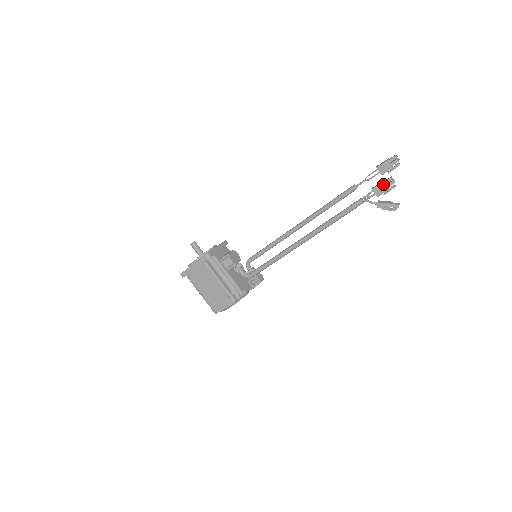
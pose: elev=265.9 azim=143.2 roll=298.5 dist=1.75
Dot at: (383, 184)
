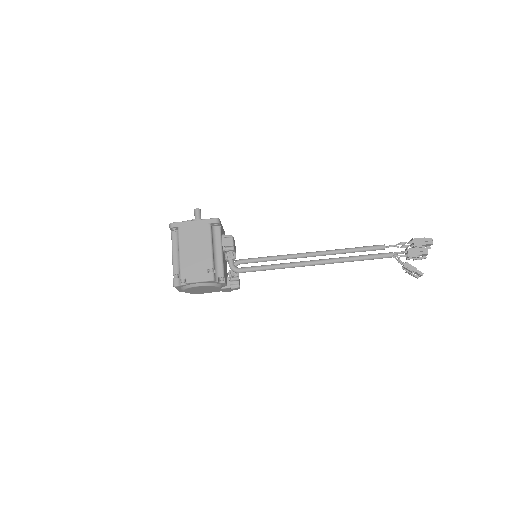
Dot at: (419, 249)
